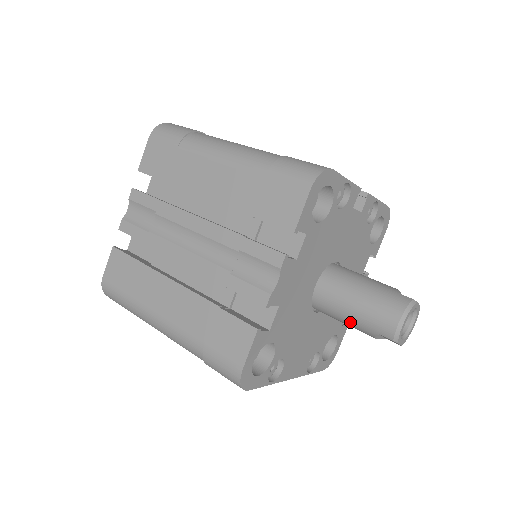
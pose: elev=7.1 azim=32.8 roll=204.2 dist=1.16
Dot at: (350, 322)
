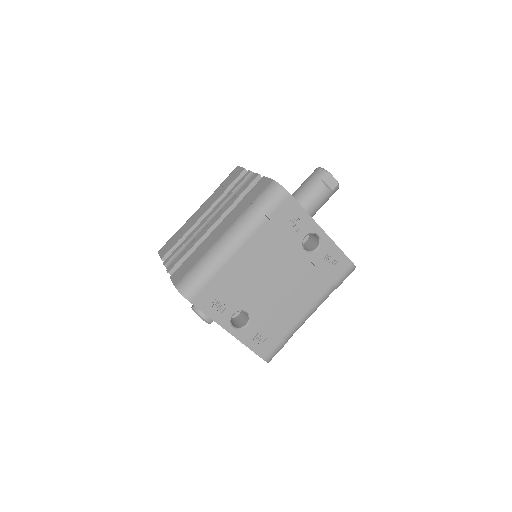
Dot at: (310, 192)
